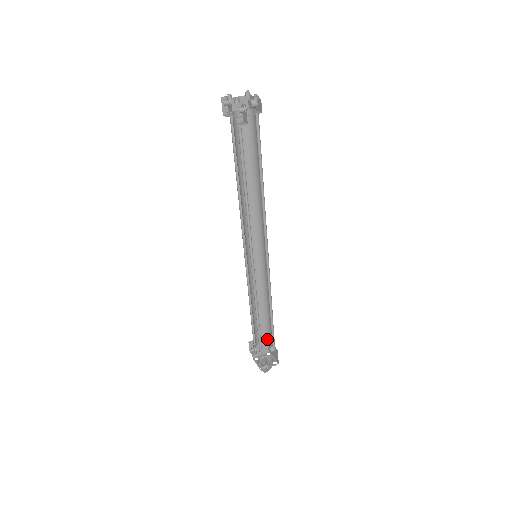
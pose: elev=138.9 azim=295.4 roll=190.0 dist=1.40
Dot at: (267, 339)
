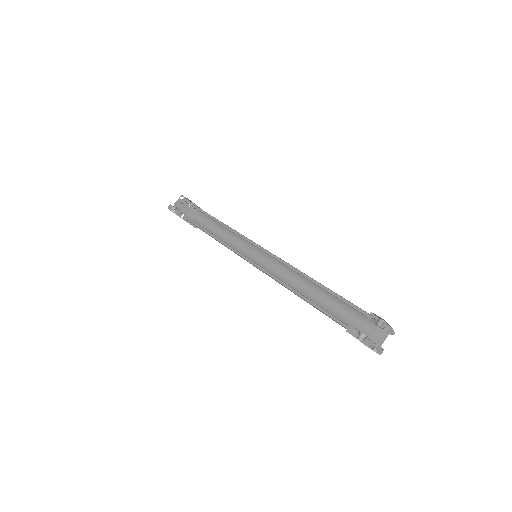
Dot at: occluded
